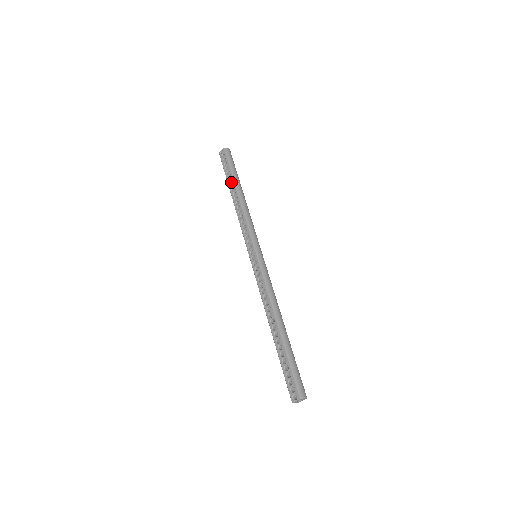
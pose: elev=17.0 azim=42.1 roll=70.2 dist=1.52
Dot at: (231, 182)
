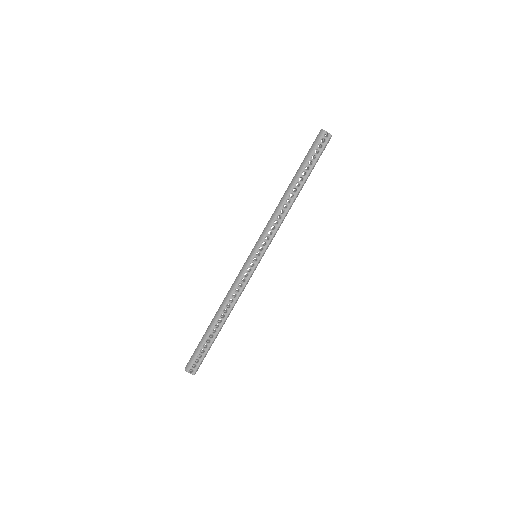
Dot at: (304, 176)
